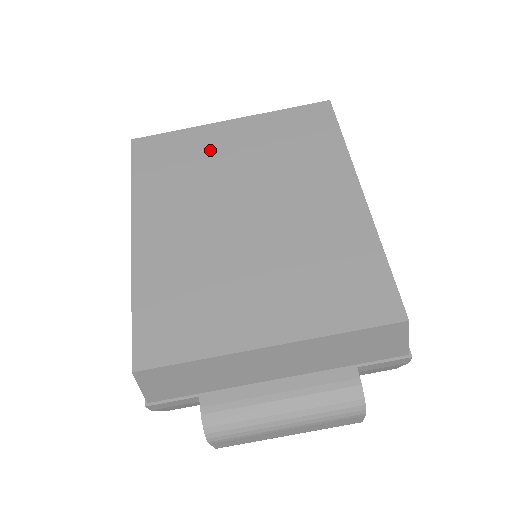
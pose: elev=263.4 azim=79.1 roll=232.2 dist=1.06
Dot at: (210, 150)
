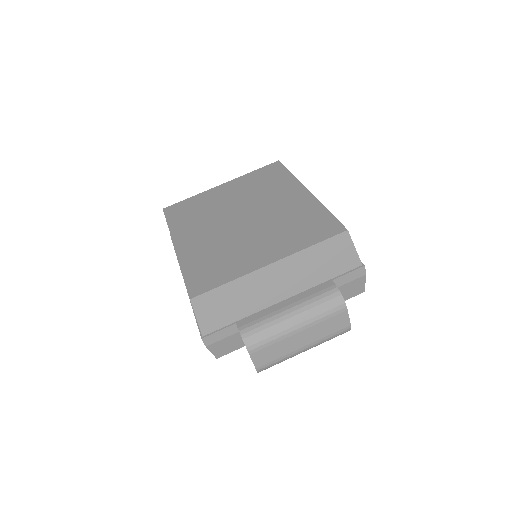
Dot at: (213, 199)
